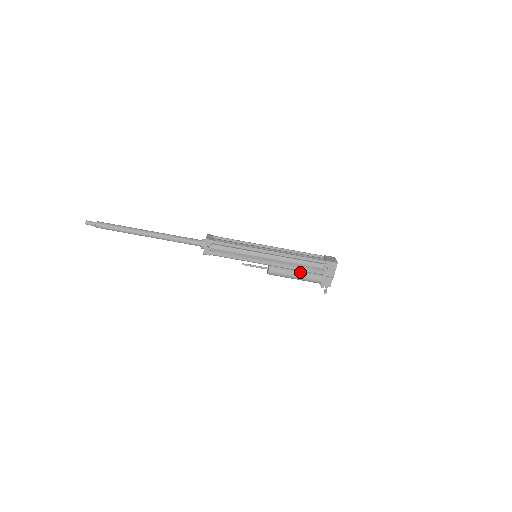
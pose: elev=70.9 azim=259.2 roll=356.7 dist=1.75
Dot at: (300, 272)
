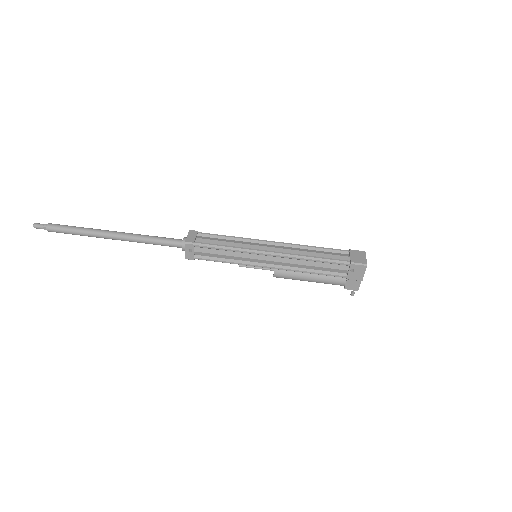
Dot at: (316, 274)
